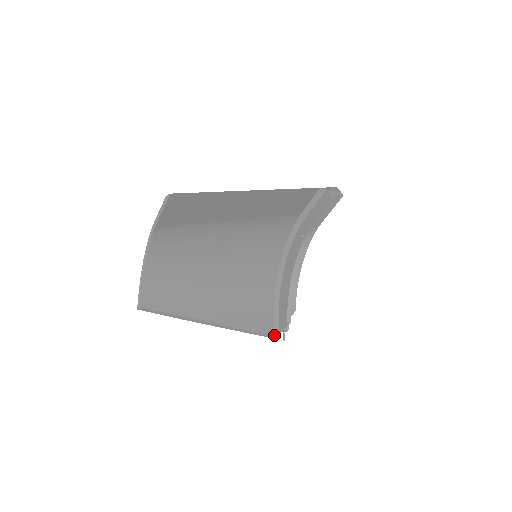
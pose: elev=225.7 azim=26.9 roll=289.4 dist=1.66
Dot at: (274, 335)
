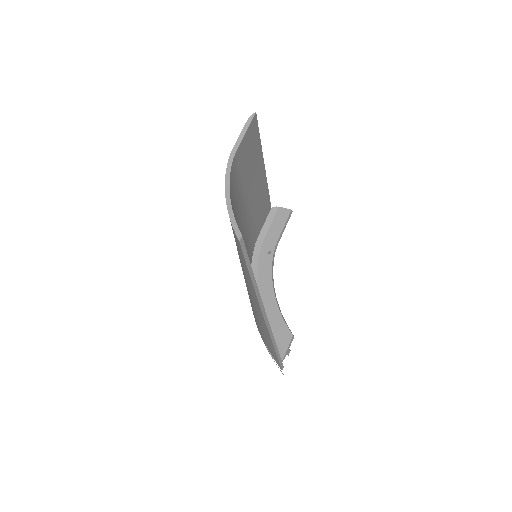
Dot at: (282, 359)
